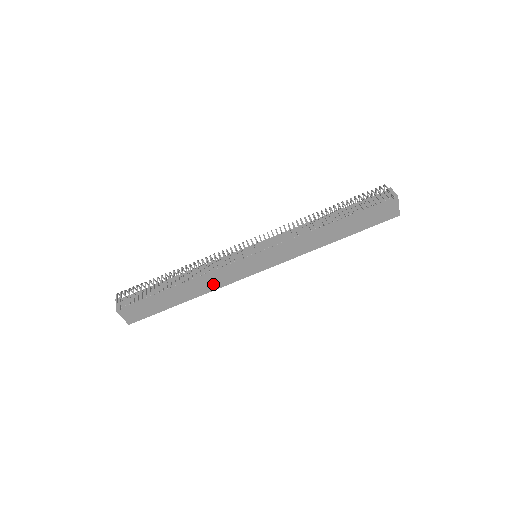
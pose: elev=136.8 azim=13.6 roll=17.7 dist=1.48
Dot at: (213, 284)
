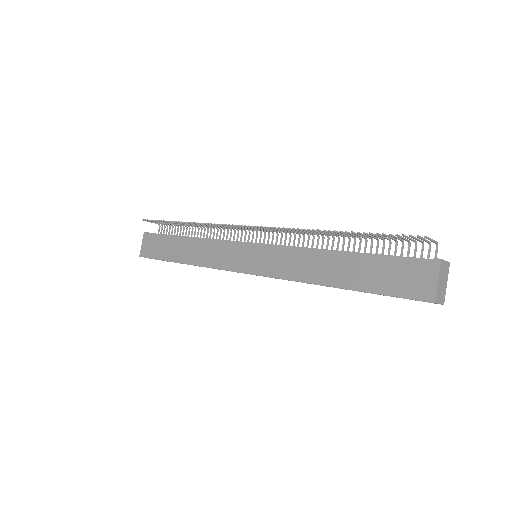
Dot at: (206, 257)
